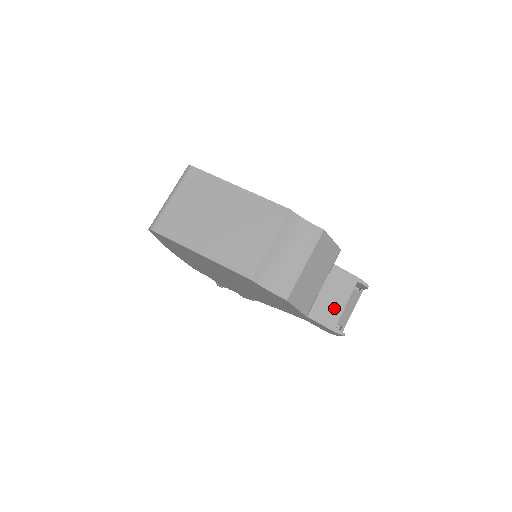
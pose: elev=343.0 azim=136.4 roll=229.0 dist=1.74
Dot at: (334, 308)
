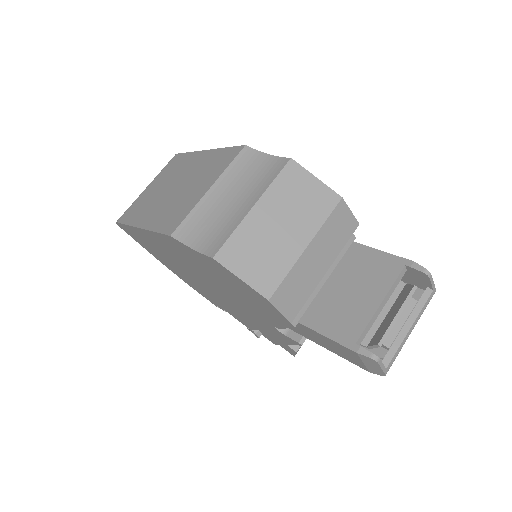
Dot at: (357, 311)
